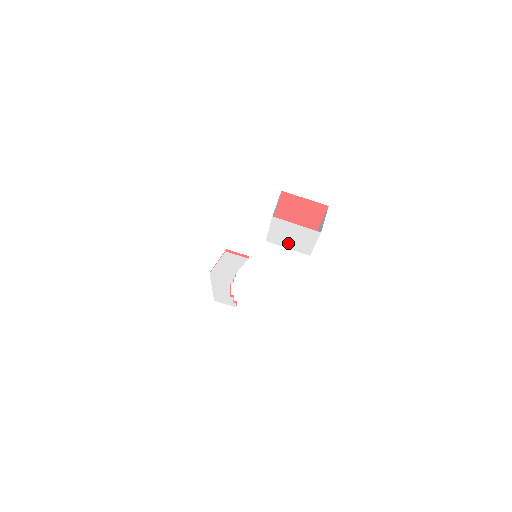
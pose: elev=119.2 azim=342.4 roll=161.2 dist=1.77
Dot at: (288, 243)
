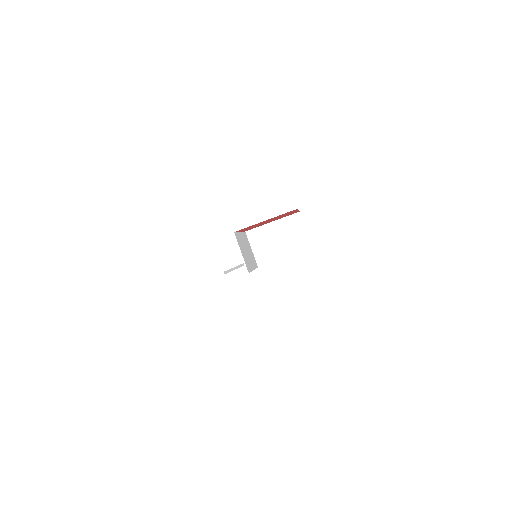
Dot at: occluded
